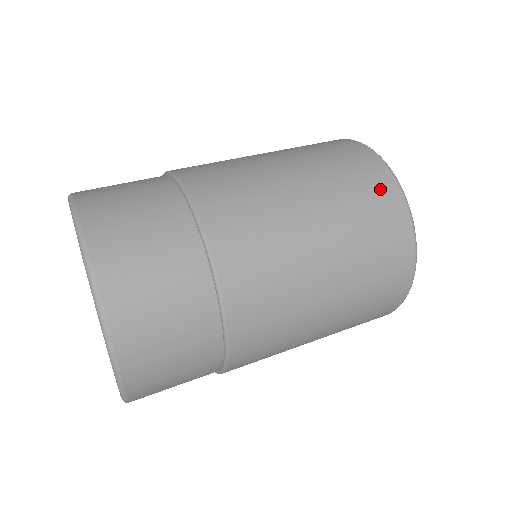
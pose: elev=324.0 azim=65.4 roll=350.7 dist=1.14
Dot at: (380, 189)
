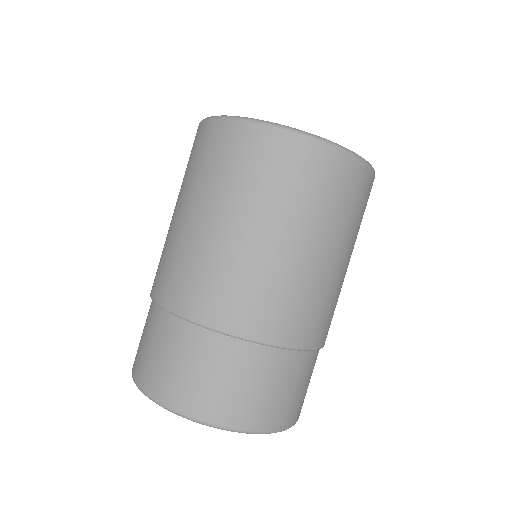
Dot at: (358, 183)
